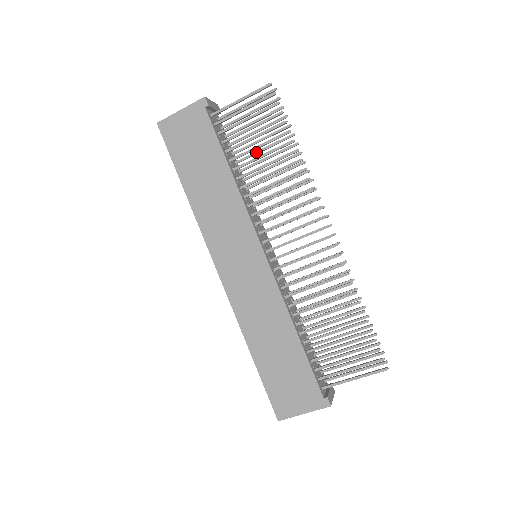
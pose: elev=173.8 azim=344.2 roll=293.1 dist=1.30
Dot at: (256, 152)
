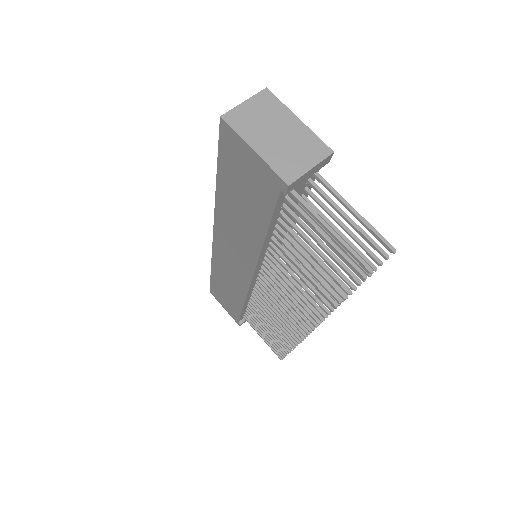
Dot at: (320, 236)
